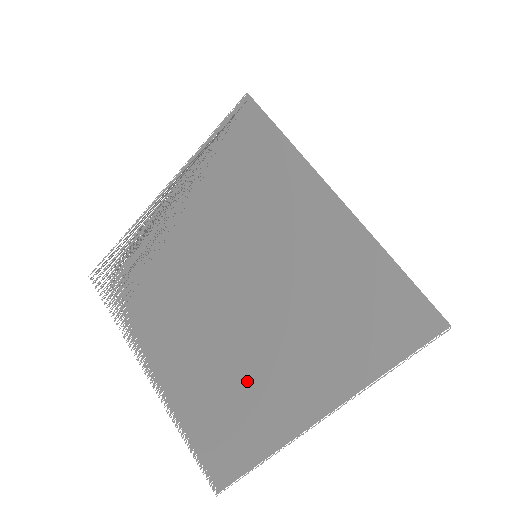
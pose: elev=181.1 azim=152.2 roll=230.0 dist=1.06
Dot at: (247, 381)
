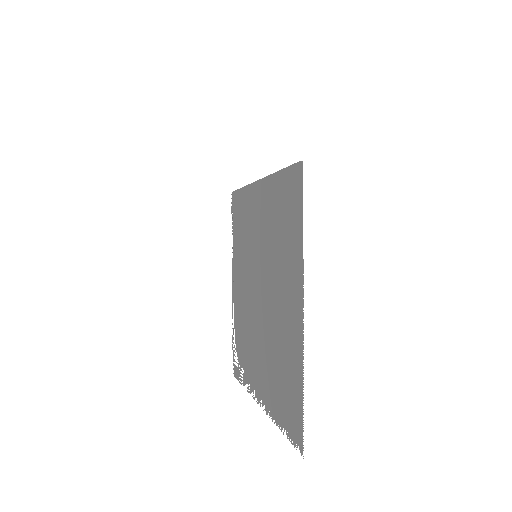
Dot at: (277, 334)
